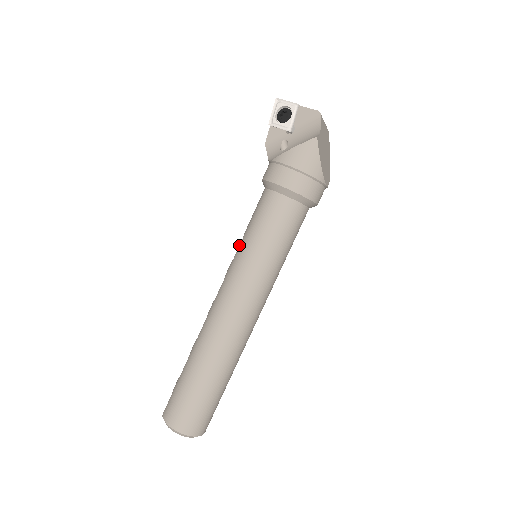
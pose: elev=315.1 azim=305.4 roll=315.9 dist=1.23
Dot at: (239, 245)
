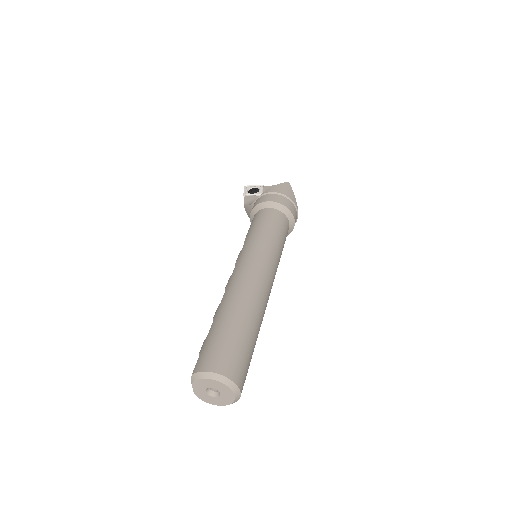
Dot at: occluded
